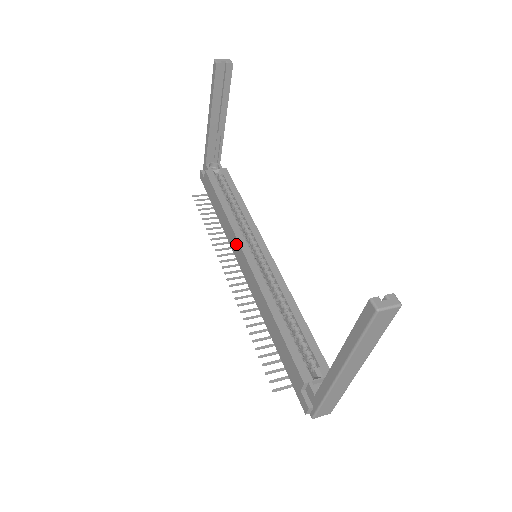
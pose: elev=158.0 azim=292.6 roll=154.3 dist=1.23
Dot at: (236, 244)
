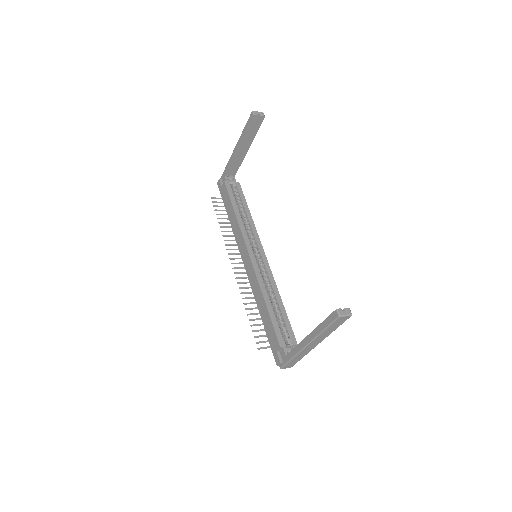
Dot at: (243, 244)
